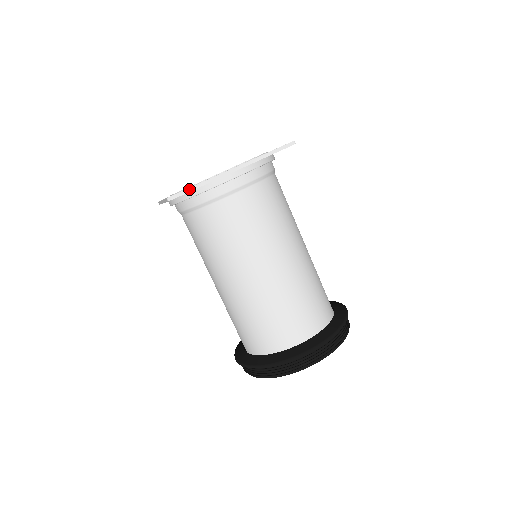
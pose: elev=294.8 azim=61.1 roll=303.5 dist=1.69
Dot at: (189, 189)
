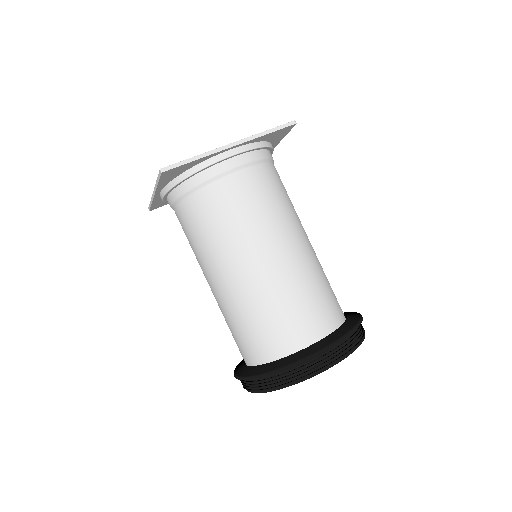
Dot at: (185, 161)
